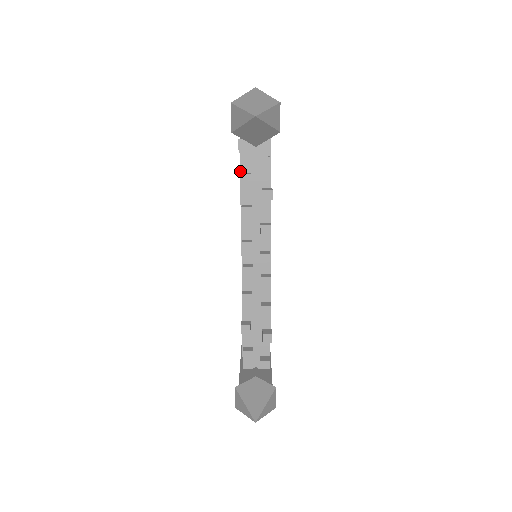
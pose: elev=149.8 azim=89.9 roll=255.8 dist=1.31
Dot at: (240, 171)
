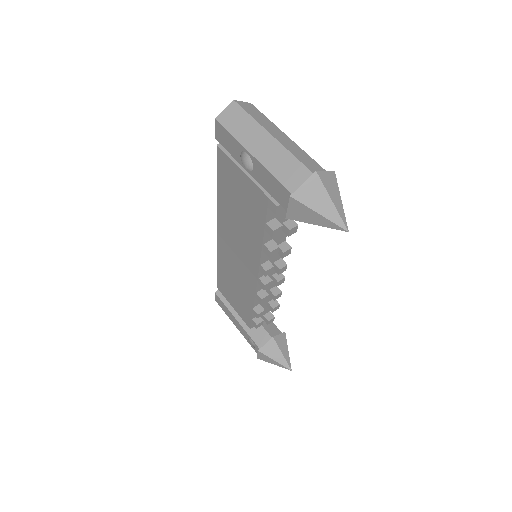
Dot at: (266, 222)
